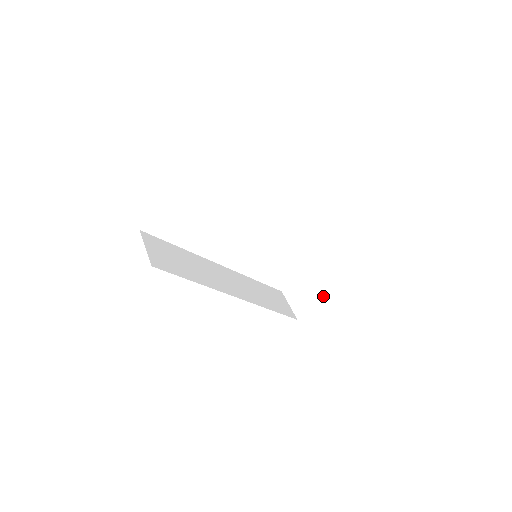
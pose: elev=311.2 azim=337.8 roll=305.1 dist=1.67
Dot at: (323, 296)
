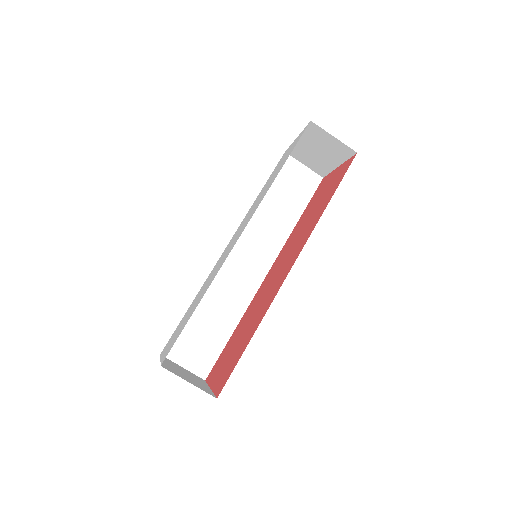
Dot at: (339, 165)
